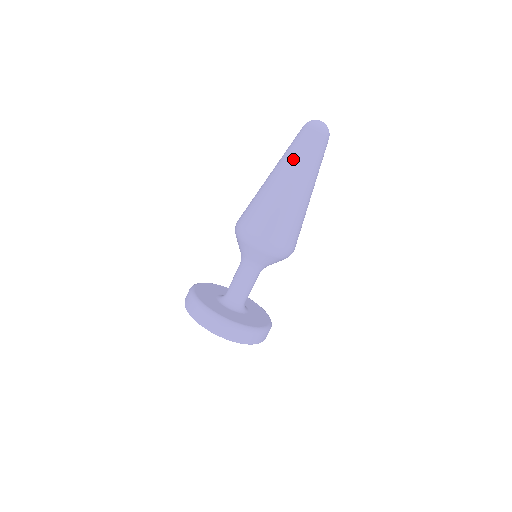
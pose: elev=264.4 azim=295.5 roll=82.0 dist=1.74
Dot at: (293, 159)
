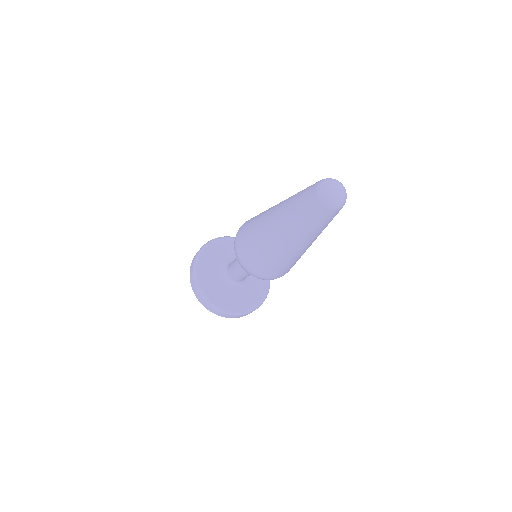
Dot at: (291, 217)
